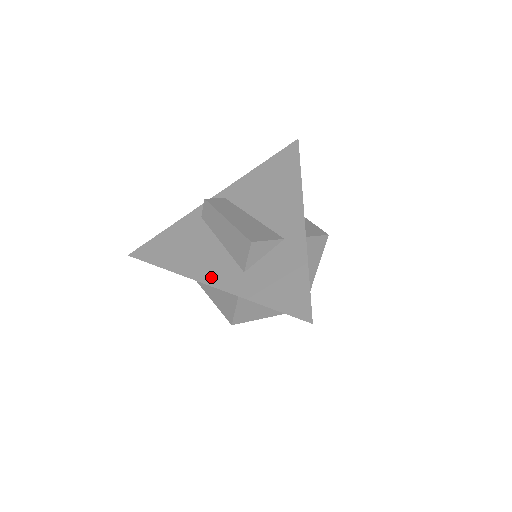
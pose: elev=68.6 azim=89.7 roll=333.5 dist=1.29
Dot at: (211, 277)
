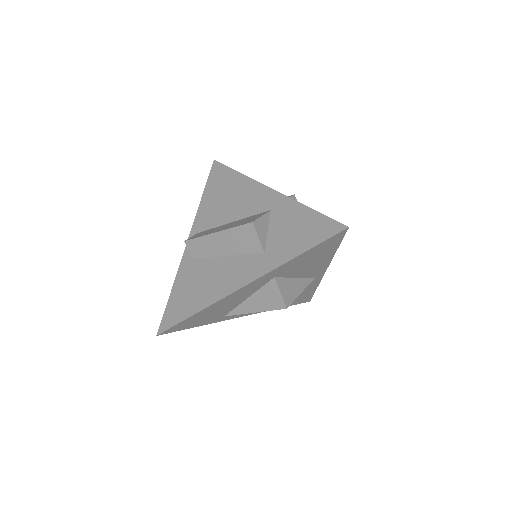
Dot at: (242, 279)
